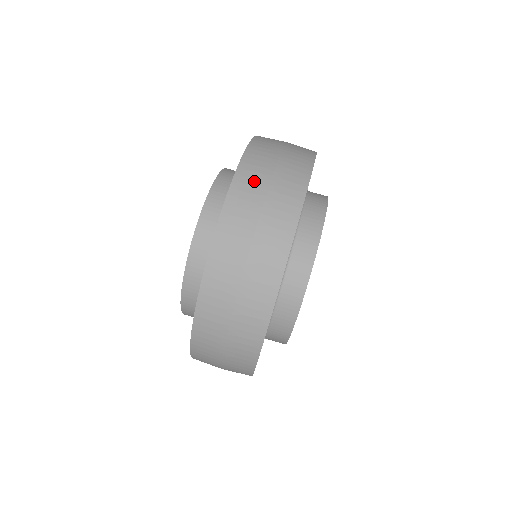
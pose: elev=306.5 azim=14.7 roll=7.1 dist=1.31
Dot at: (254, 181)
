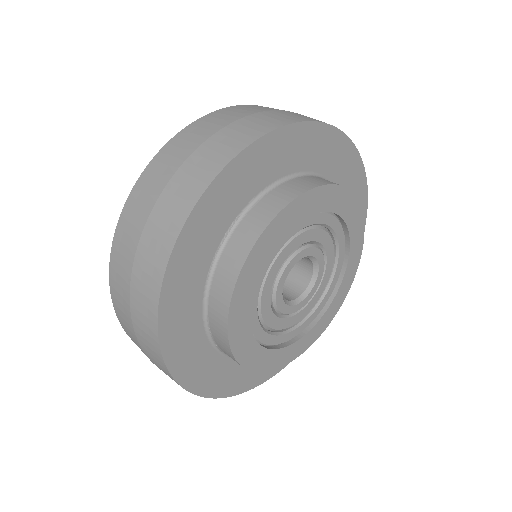
Dot at: (257, 108)
